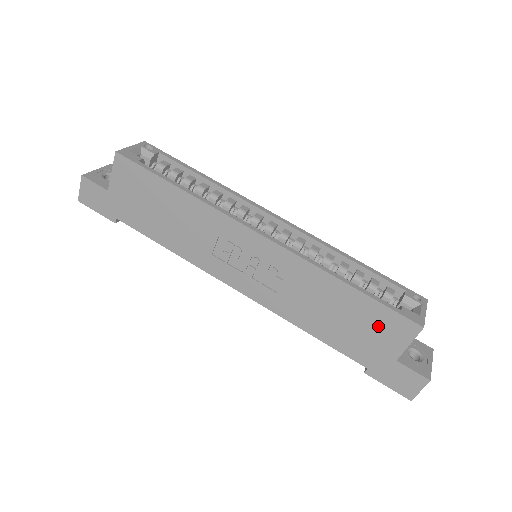
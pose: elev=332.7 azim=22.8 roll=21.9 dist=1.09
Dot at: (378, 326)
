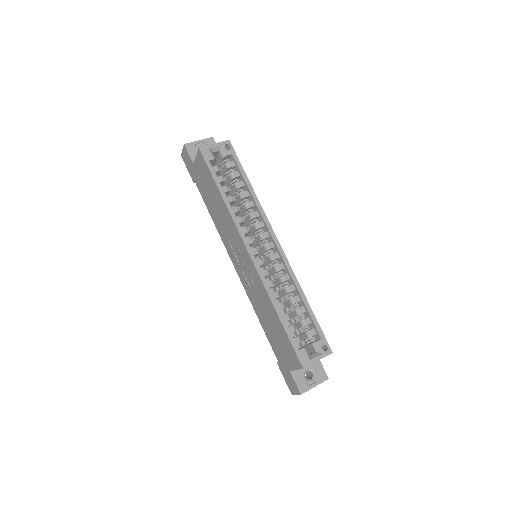
Dot at: (286, 348)
